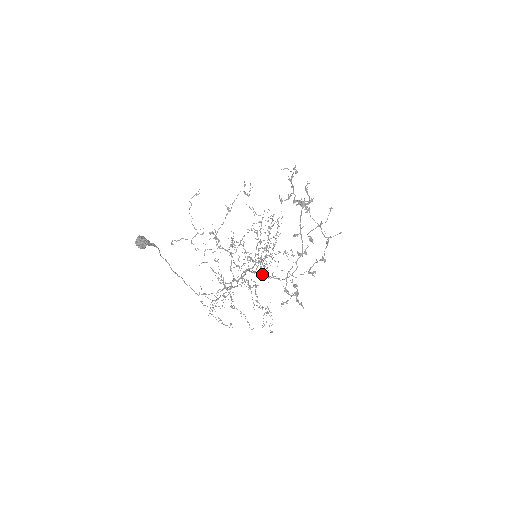
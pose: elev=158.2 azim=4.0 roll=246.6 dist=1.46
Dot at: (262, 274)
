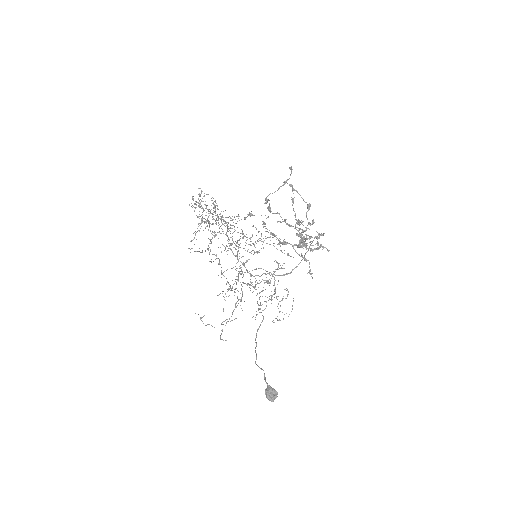
Dot at: occluded
